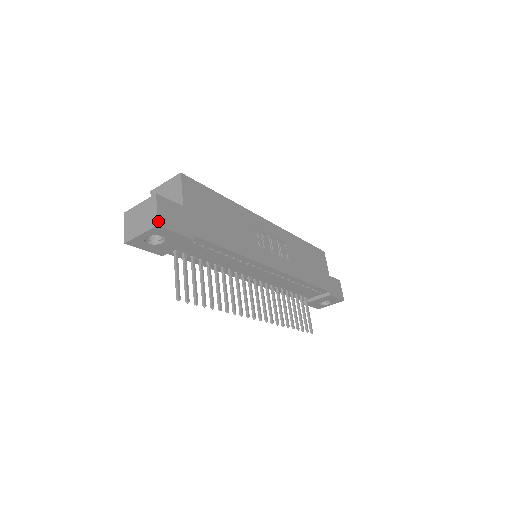
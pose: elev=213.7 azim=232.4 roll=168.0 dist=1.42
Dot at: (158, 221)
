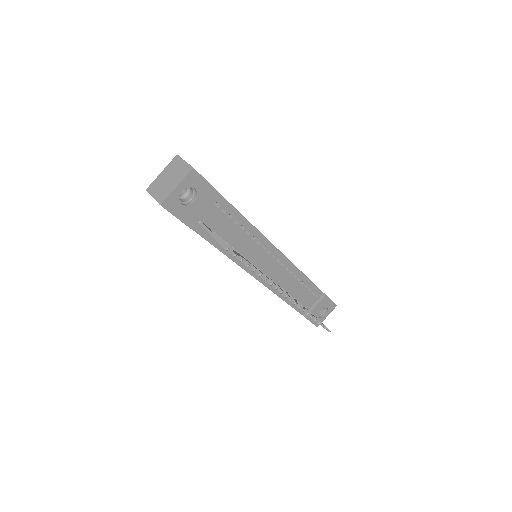
Dot at: (191, 166)
